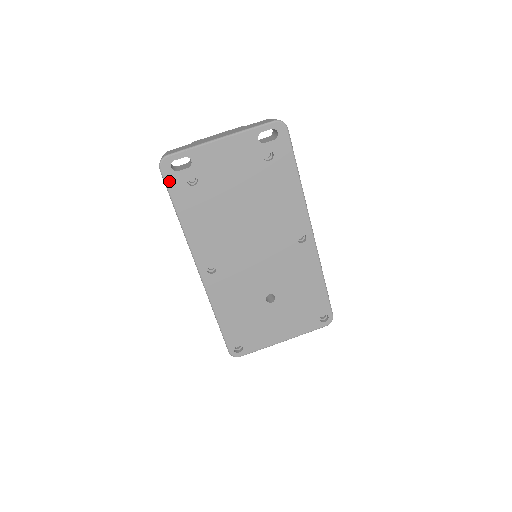
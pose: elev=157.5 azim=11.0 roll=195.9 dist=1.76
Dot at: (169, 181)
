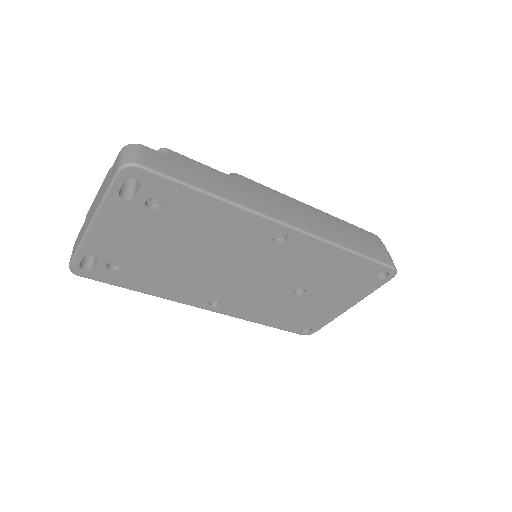
Dot at: (97, 278)
